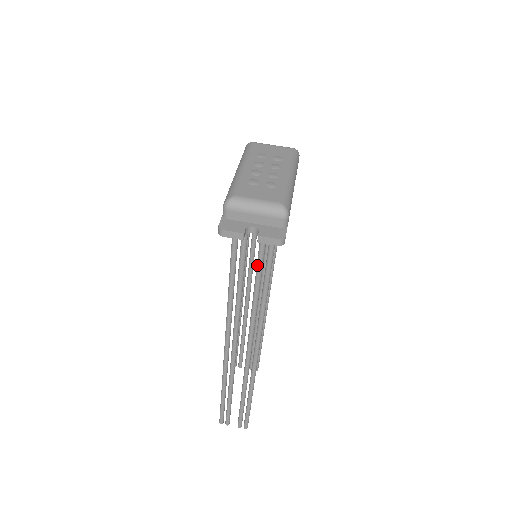
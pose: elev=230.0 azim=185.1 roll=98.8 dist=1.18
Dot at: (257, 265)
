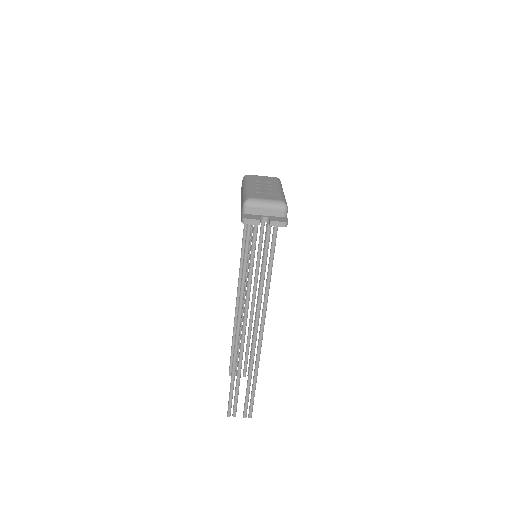
Dot at: (264, 252)
